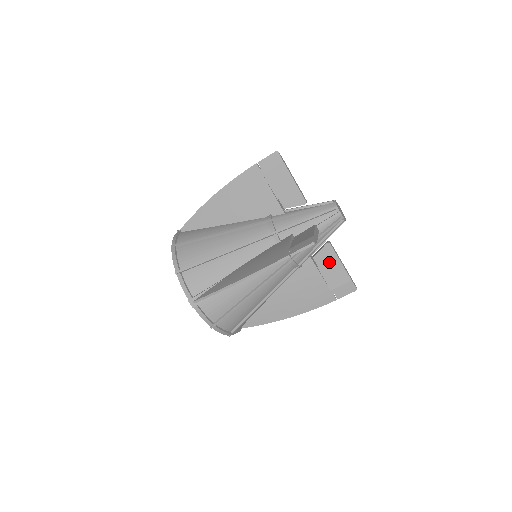
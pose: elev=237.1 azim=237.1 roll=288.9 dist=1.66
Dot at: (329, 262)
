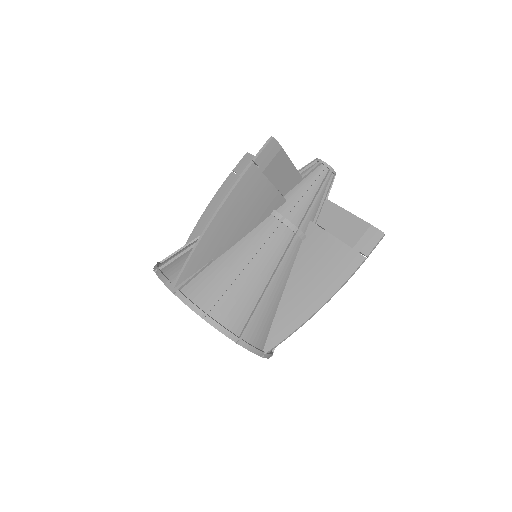
Dot at: (336, 219)
